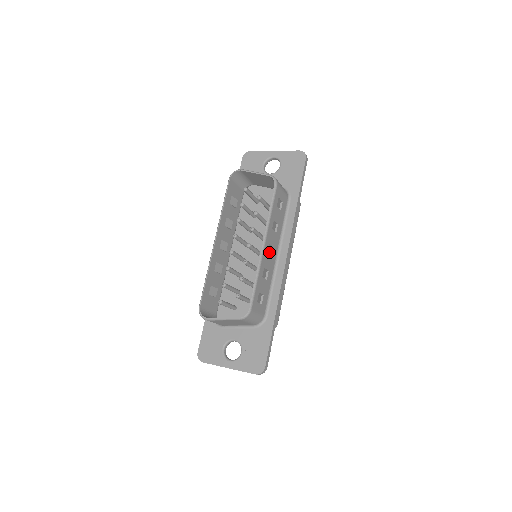
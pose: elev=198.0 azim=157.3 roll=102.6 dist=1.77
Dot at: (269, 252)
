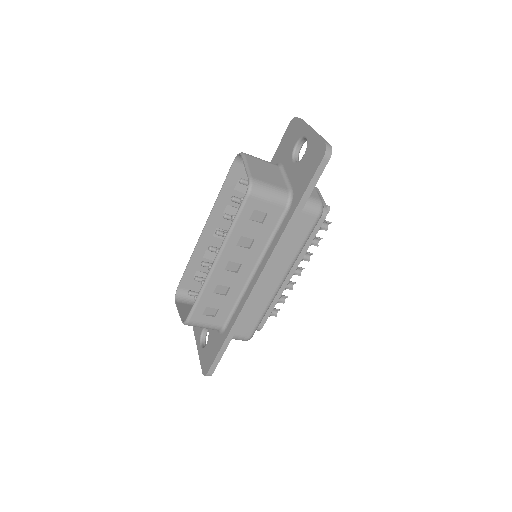
Dot at: (234, 268)
